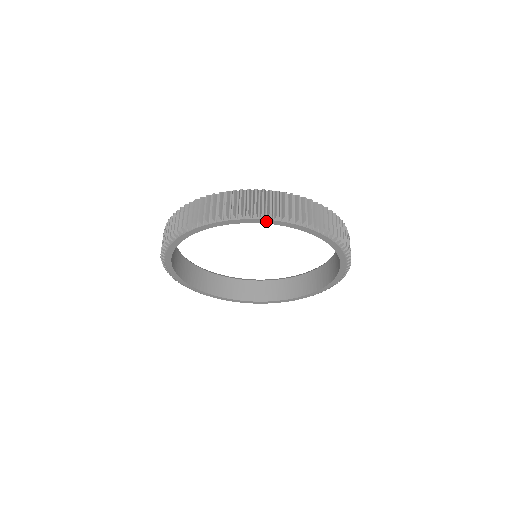
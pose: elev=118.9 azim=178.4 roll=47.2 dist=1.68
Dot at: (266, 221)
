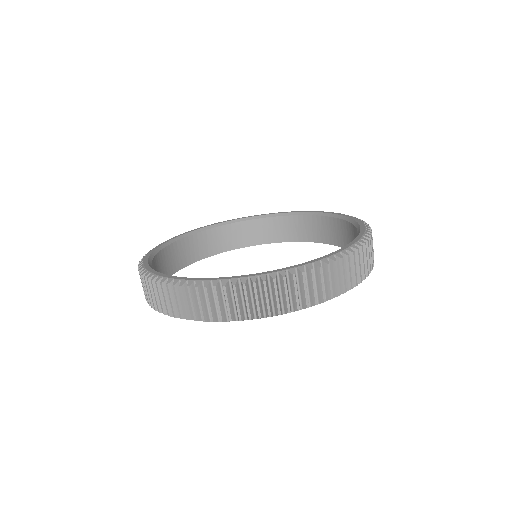
Dot at: occluded
